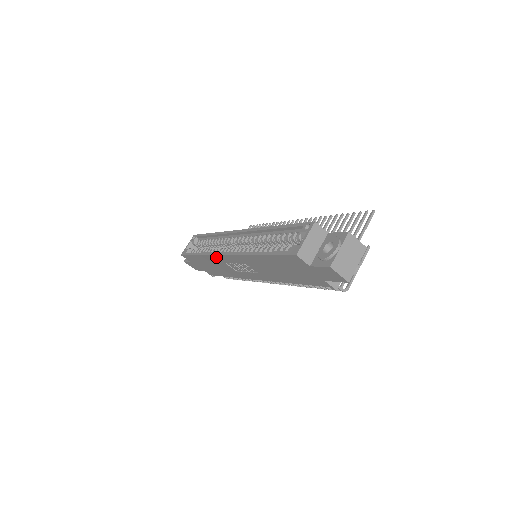
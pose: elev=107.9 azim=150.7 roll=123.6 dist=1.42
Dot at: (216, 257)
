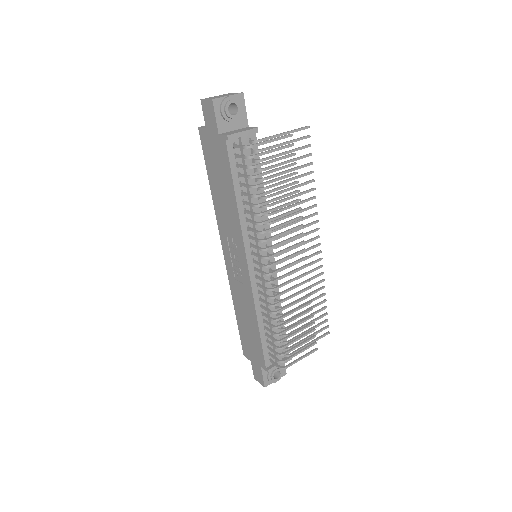
Dot at: (230, 278)
